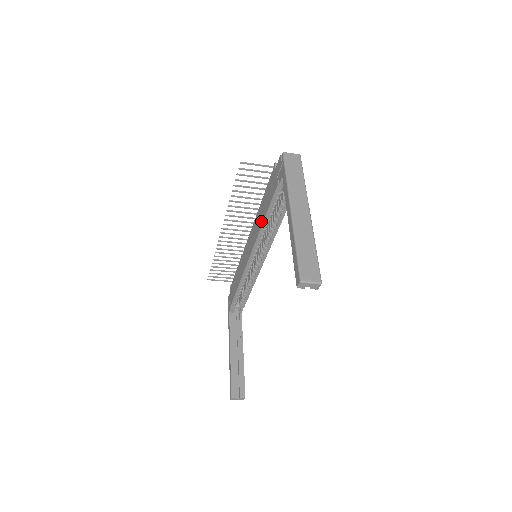
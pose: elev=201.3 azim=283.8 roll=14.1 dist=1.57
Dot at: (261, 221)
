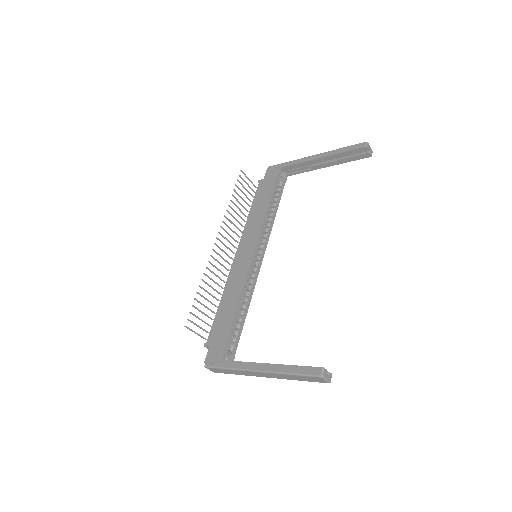
Dot at: (262, 213)
